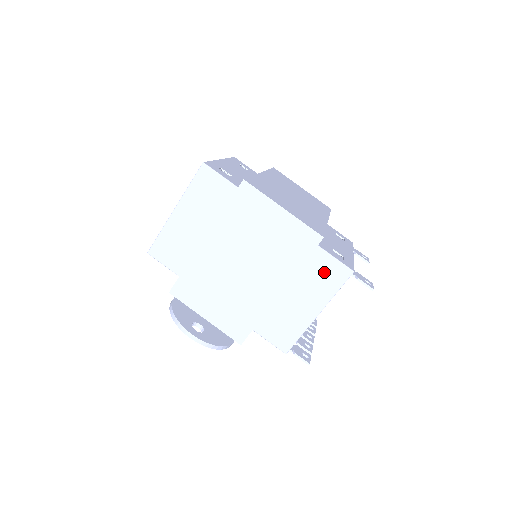
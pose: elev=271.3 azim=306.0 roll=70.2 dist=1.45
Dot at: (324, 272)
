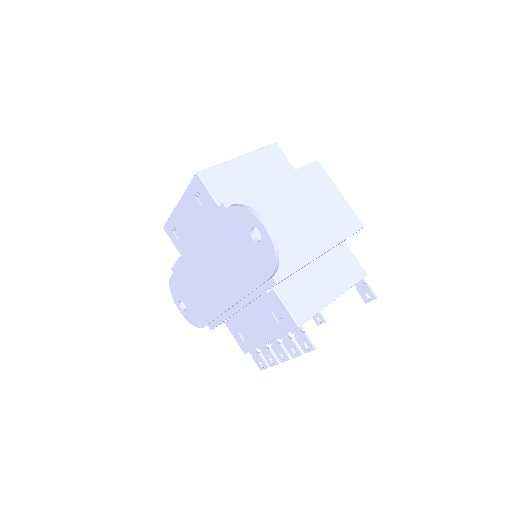
Dot at: (346, 265)
